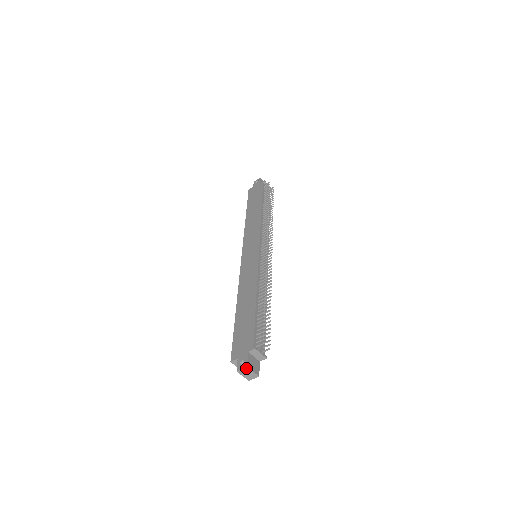
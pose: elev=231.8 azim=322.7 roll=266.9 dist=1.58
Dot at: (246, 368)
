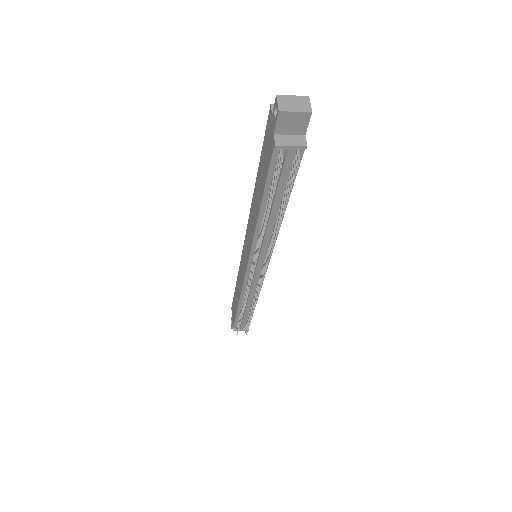
Dot at: (232, 327)
